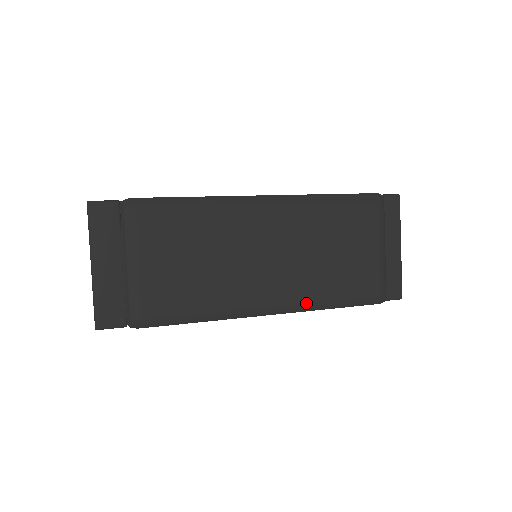
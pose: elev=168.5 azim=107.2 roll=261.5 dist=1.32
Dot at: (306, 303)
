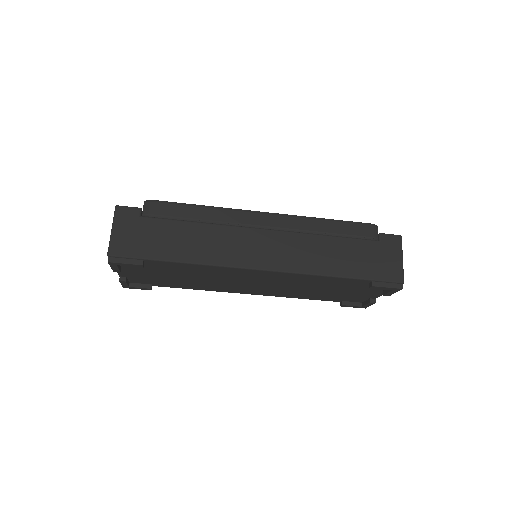
Dot at: occluded
